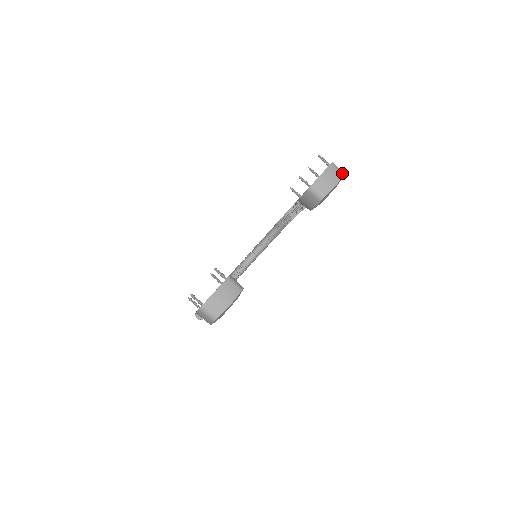
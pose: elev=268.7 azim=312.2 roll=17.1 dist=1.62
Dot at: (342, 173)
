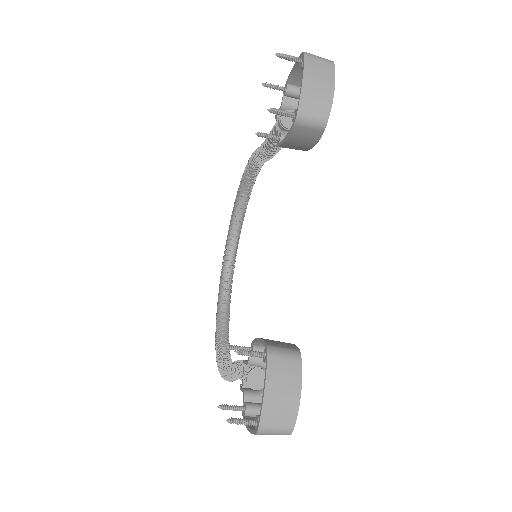
Dot at: (330, 62)
